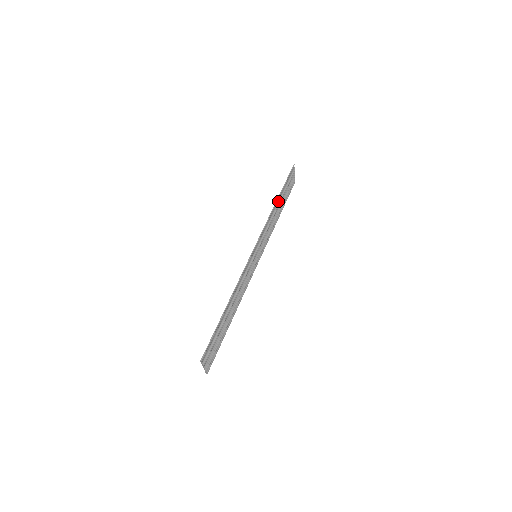
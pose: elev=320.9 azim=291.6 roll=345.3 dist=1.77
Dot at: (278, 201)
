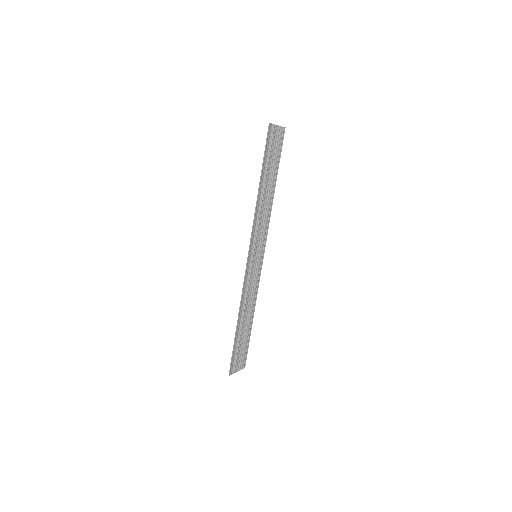
Dot at: (262, 185)
